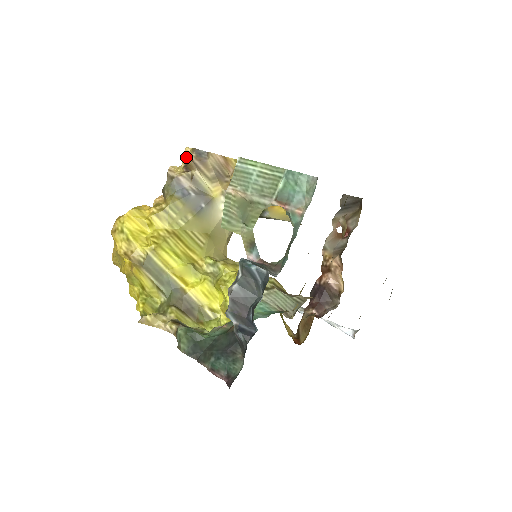
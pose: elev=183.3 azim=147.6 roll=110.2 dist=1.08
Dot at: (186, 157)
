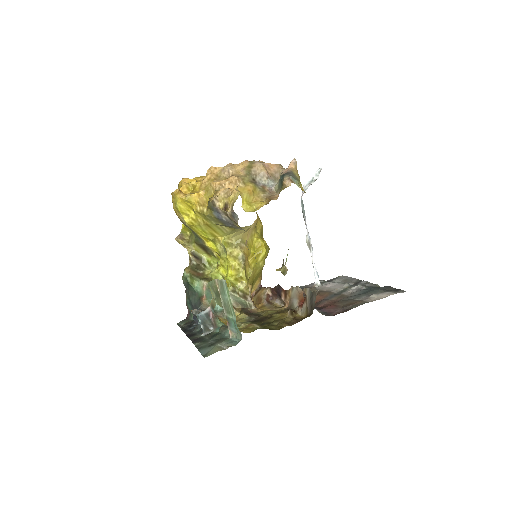
Dot at: (231, 198)
